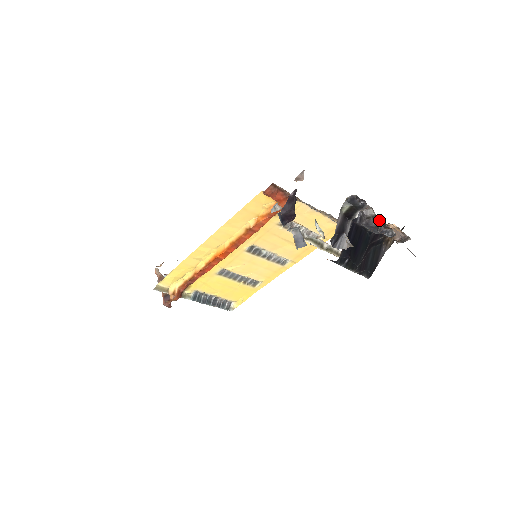
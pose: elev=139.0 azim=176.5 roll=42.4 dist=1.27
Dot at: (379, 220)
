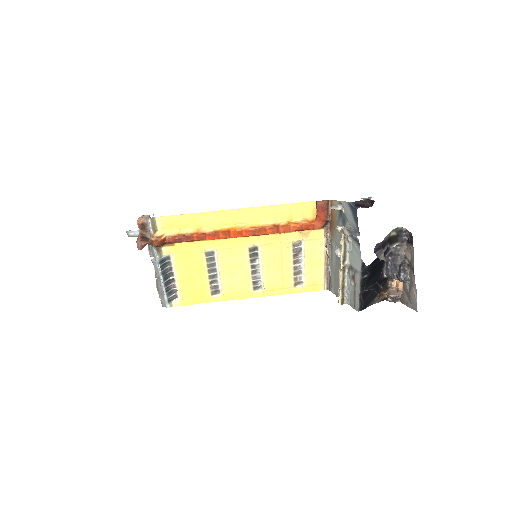
Dot at: (406, 260)
